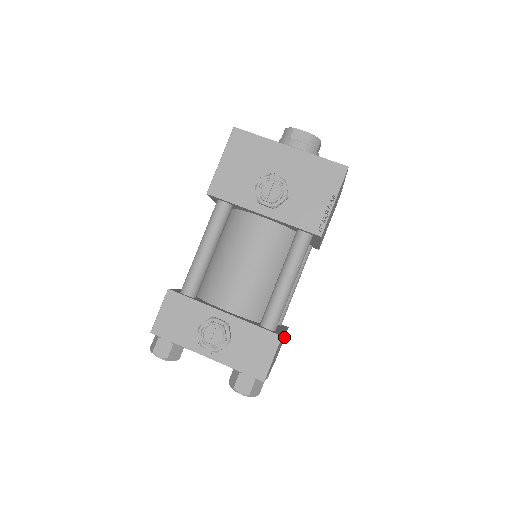
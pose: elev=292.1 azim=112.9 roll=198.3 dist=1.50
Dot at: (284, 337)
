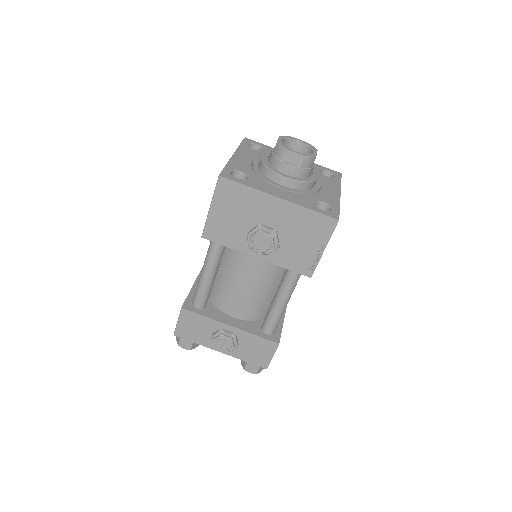
Dot at: occluded
